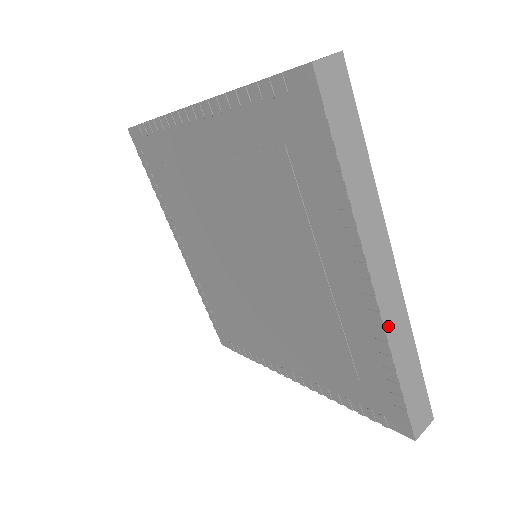
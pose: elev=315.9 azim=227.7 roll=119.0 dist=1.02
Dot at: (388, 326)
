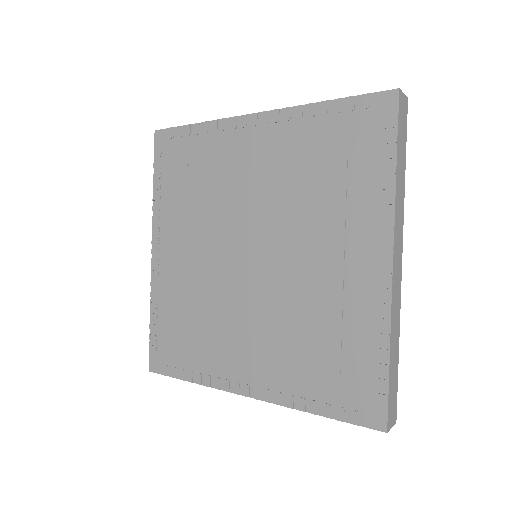
Dot at: (393, 306)
